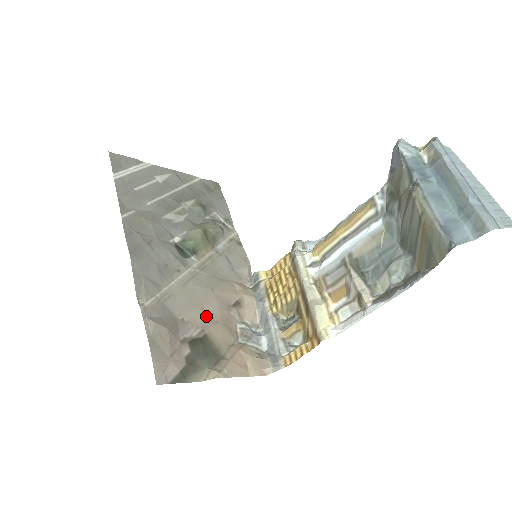
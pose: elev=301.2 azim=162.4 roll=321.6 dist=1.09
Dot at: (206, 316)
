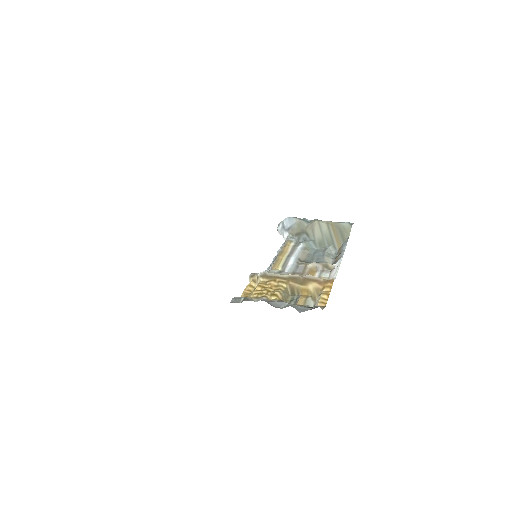
Dot at: occluded
